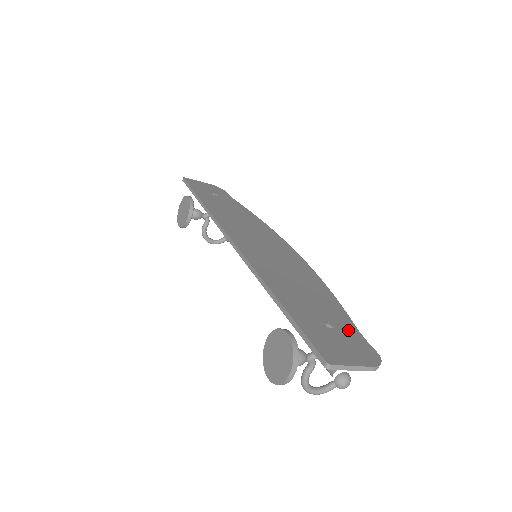
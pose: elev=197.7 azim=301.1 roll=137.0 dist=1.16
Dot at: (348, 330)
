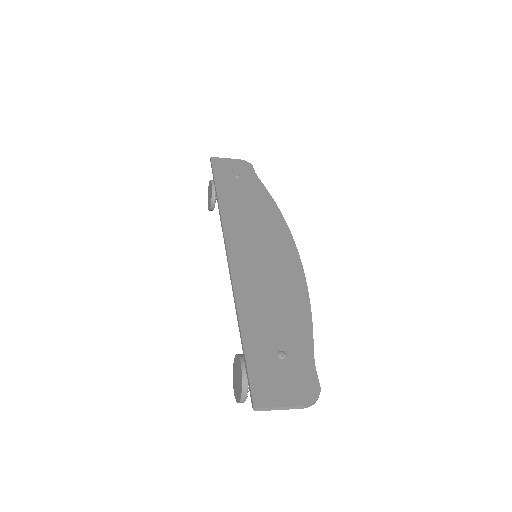
Dot at: (301, 359)
